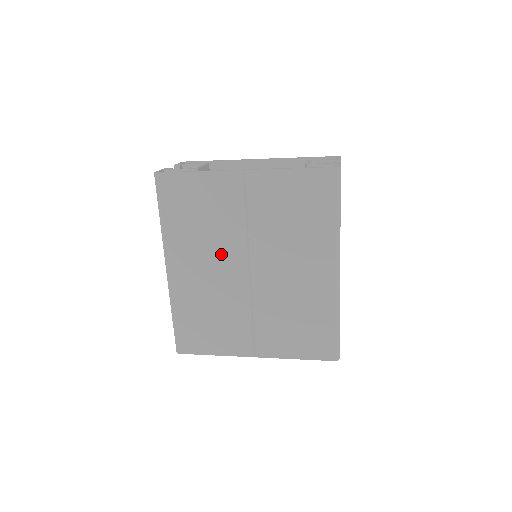
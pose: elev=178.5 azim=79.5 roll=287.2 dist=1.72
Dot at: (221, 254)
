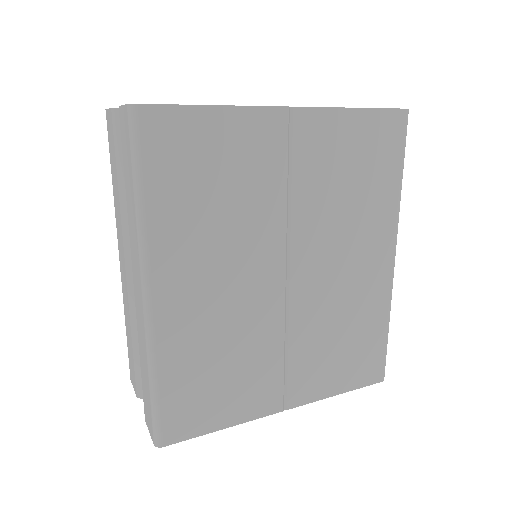
Dot at: (247, 253)
